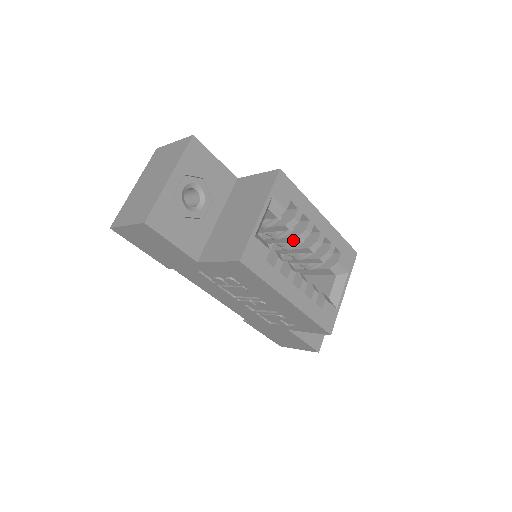
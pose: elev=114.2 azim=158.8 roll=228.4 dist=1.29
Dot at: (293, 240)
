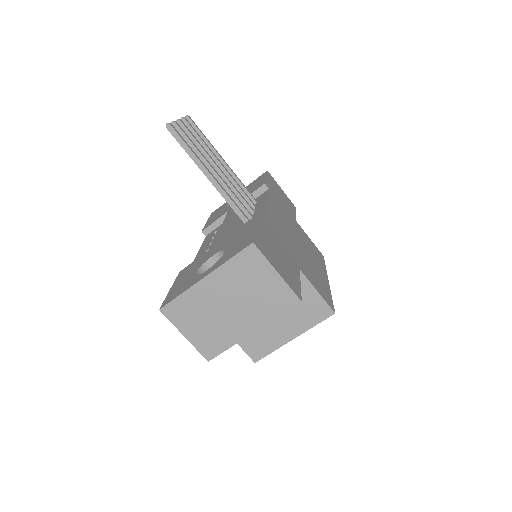
Dot at: occluded
